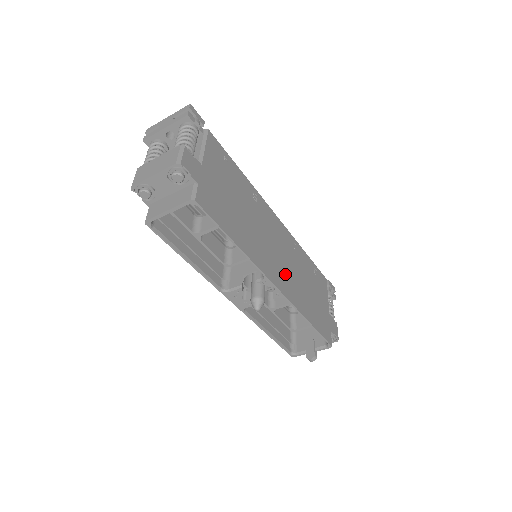
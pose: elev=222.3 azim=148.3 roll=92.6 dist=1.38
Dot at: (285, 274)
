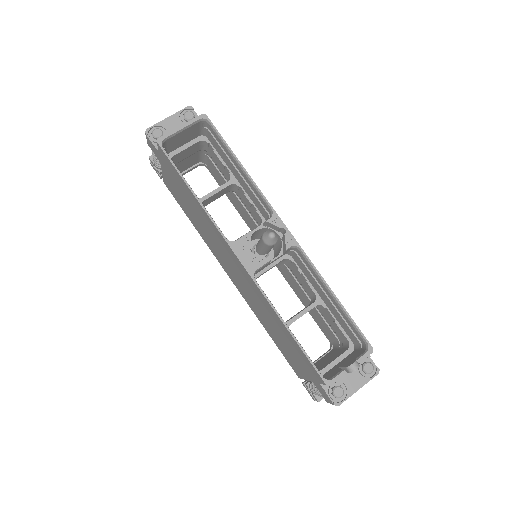
Dot at: occluded
